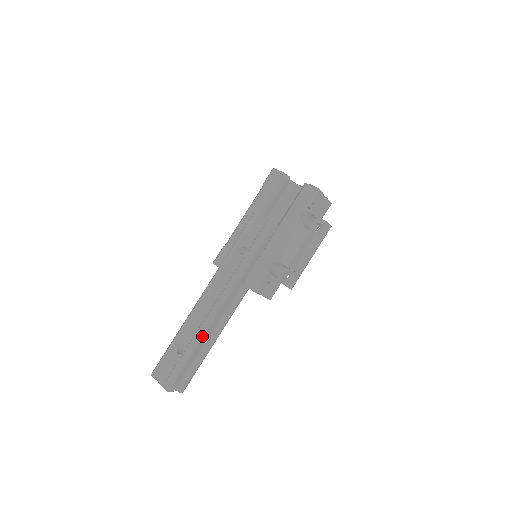
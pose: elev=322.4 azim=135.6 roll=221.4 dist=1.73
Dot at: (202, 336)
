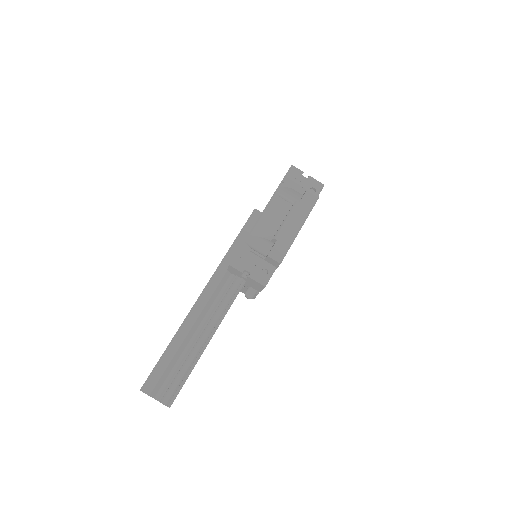
Dot at: (182, 325)
